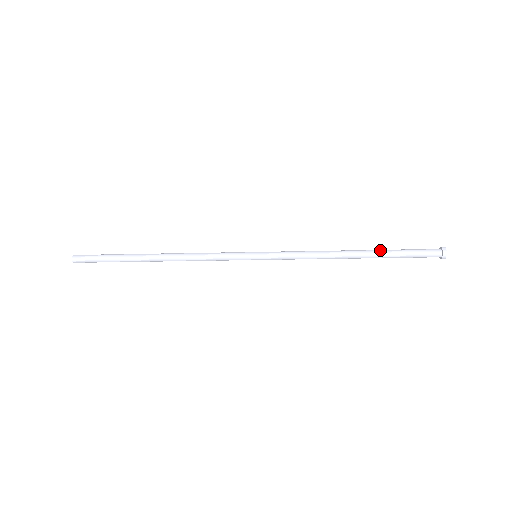
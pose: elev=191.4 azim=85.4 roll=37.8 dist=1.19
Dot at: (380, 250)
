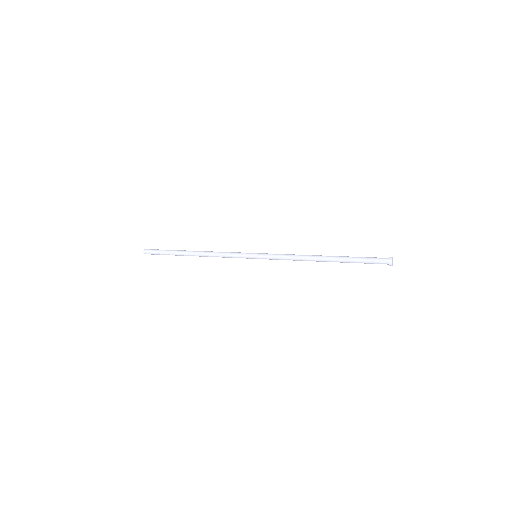
Dot at: (342, 260)
